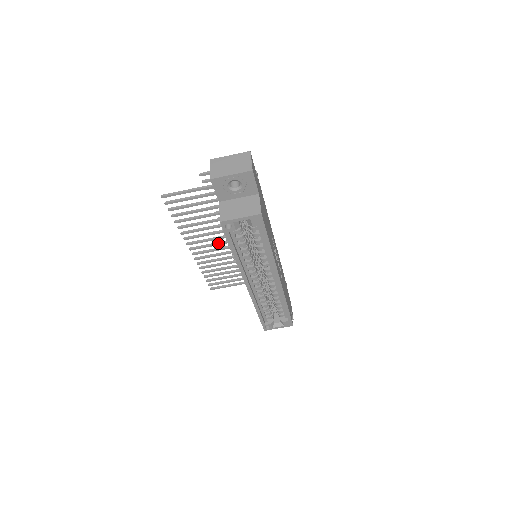
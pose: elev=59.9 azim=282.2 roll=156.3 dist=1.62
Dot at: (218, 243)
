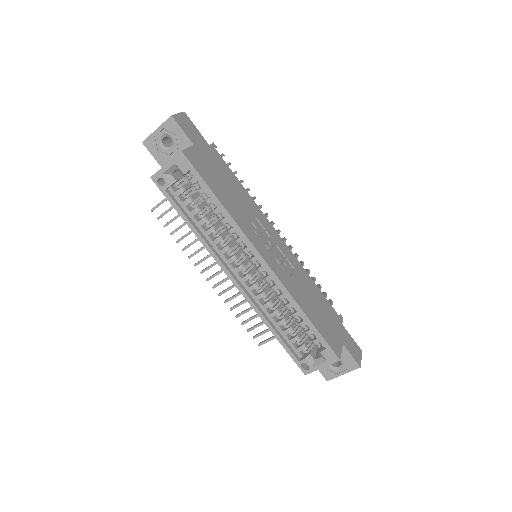
Dot at: occluded
